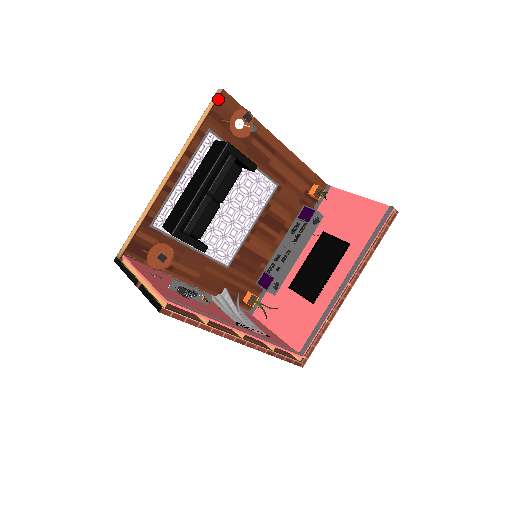
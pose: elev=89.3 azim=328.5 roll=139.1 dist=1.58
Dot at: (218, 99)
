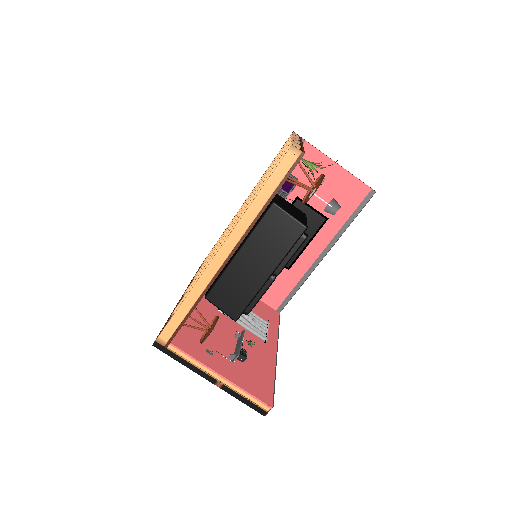
Dot at: occluded
